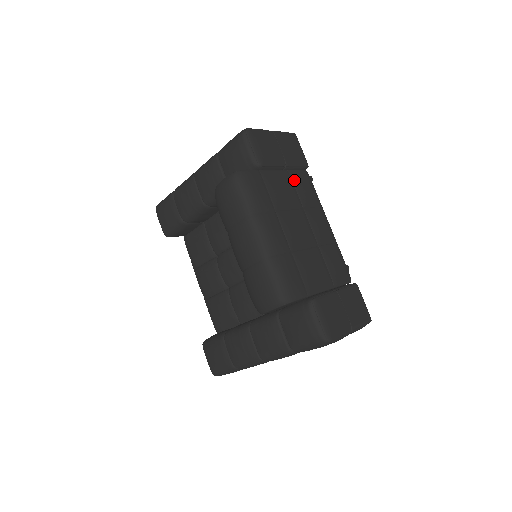
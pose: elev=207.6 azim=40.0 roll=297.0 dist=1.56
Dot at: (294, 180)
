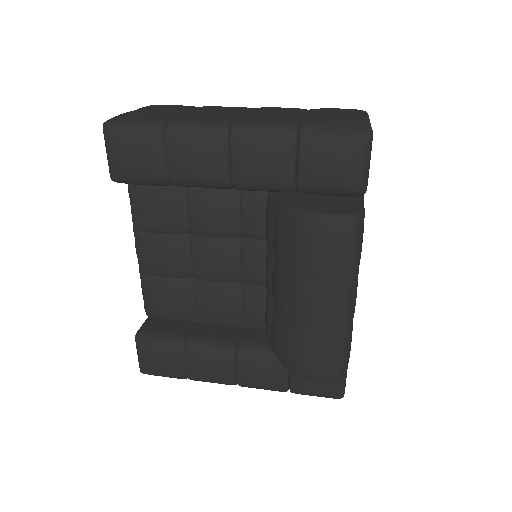
Dot at: occluded
